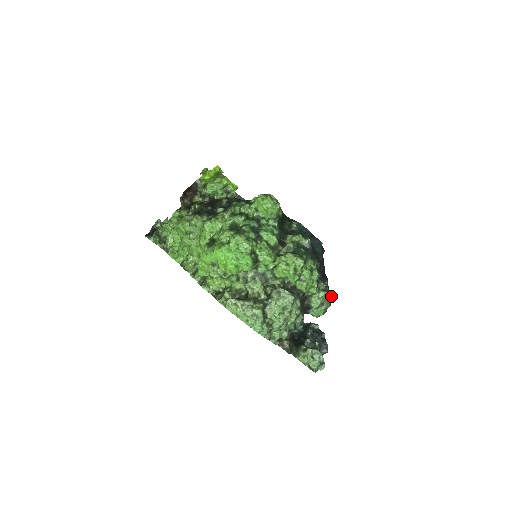
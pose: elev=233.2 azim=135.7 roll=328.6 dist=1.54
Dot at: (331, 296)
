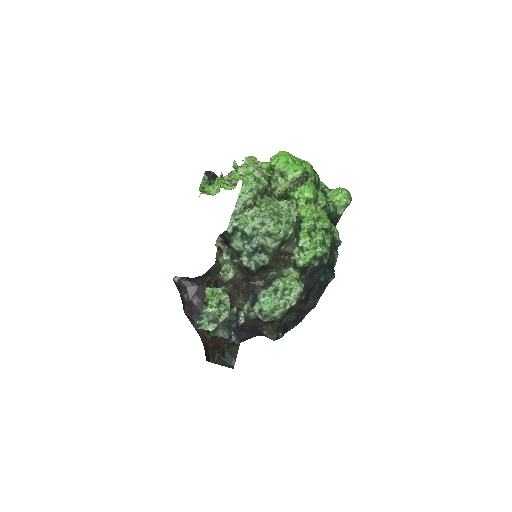
Dot at: occluded
